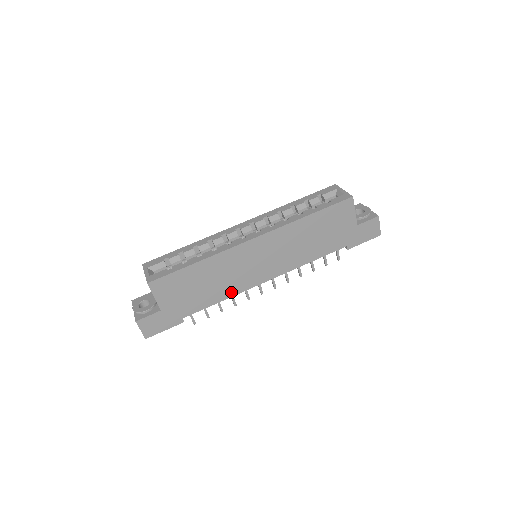
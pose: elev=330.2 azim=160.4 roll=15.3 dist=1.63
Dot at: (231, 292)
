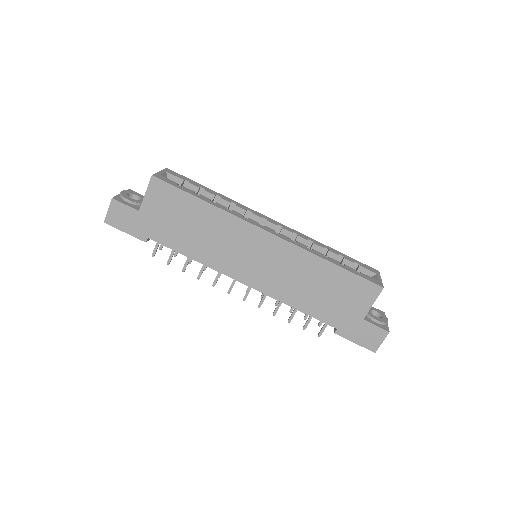
Dot at: (206, 259)
